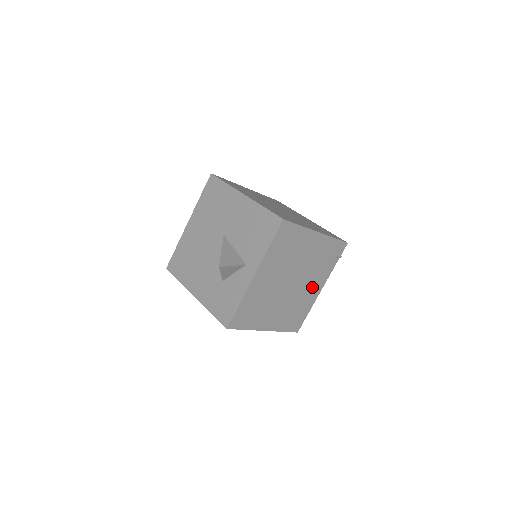
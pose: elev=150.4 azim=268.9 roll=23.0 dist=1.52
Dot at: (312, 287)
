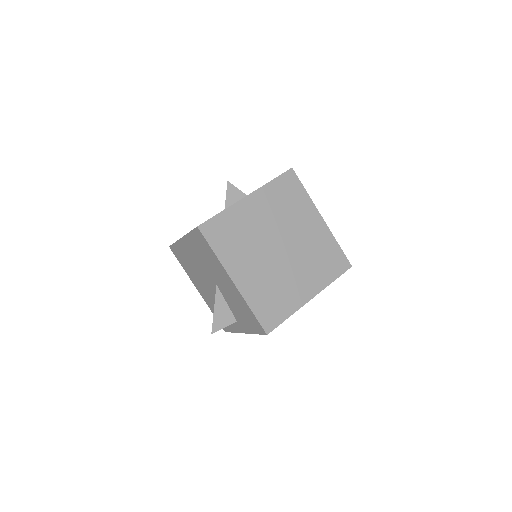
Dot at: occluded
